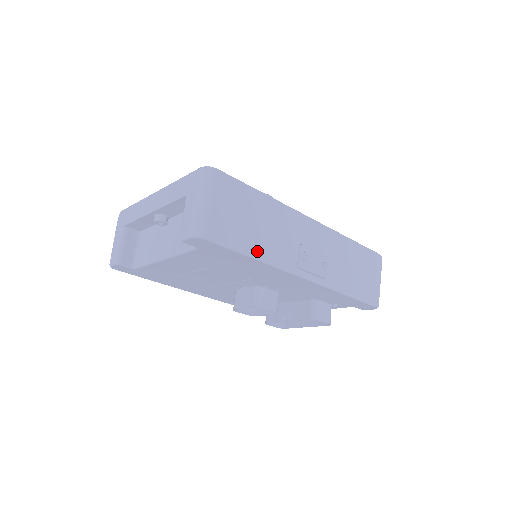
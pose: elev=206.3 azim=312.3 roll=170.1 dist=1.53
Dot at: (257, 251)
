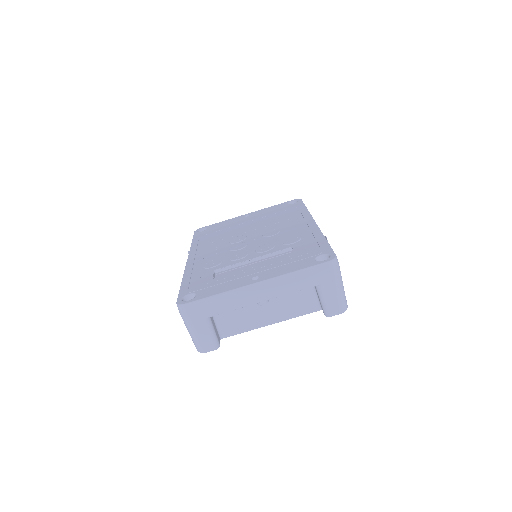
Dot at: occluded
